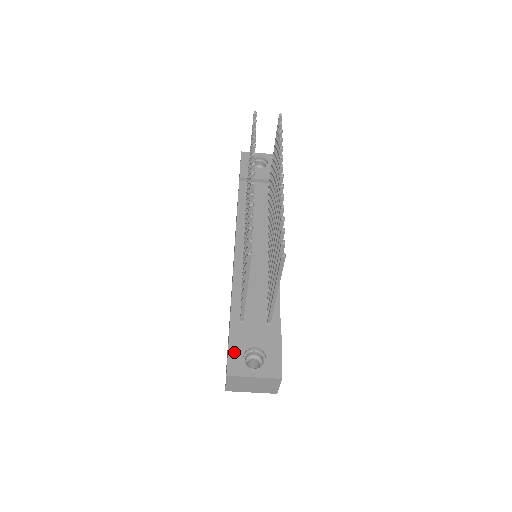
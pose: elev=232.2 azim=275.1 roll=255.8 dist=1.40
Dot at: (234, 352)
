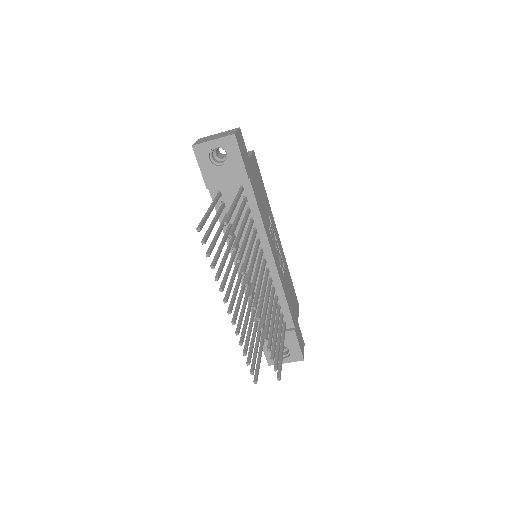
Dot at: (268, 352)
